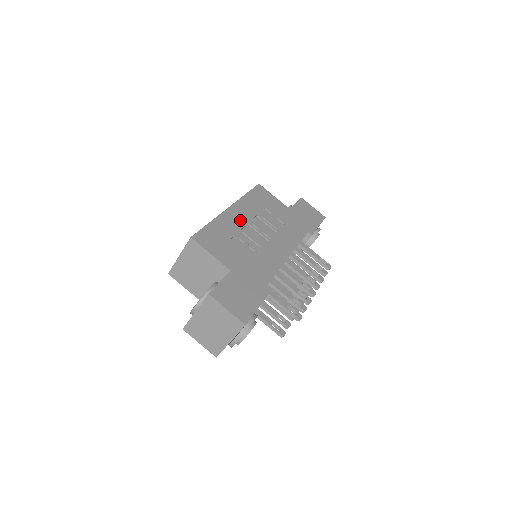
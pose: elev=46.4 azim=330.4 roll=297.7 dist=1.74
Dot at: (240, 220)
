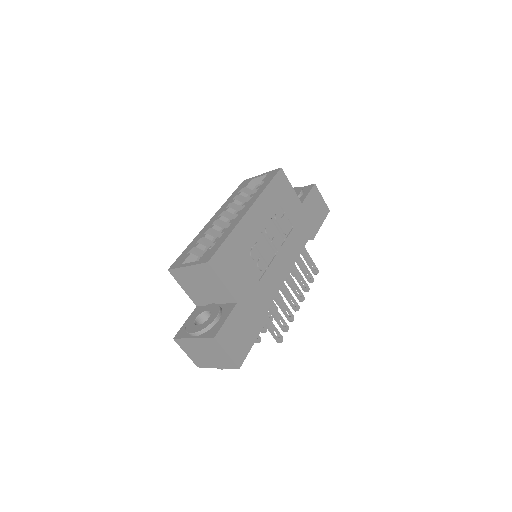
Dot at: (256, 228)
